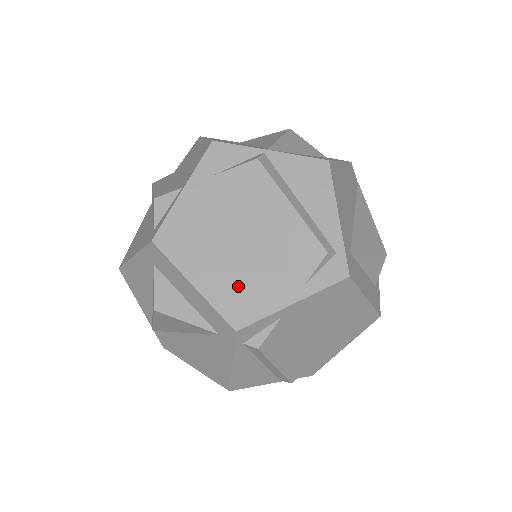
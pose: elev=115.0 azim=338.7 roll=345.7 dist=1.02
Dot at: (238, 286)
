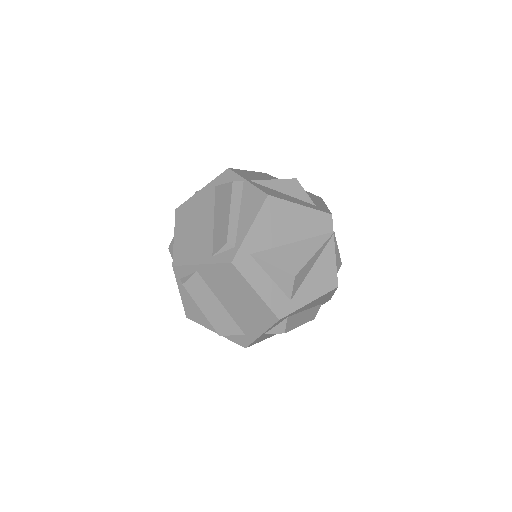
Dot at: (188, 245)
